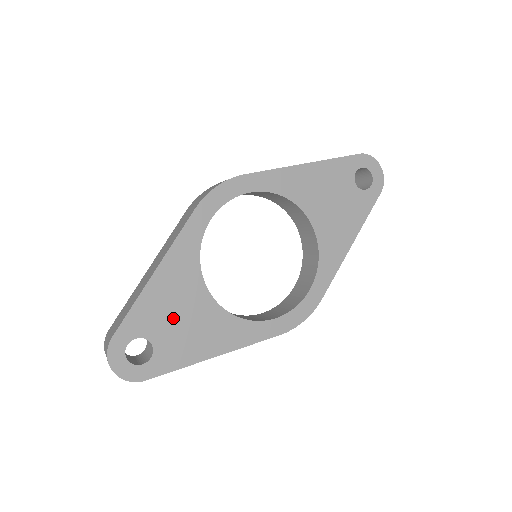
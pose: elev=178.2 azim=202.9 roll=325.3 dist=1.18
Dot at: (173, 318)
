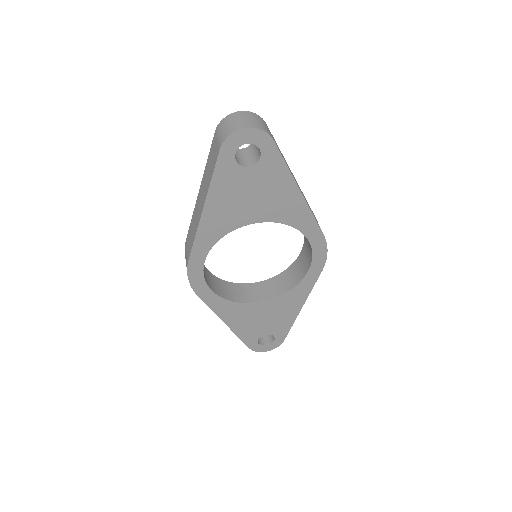
Dot at: (260, 323)
